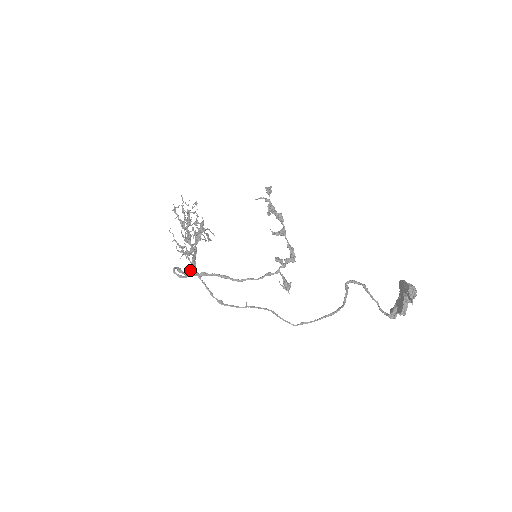
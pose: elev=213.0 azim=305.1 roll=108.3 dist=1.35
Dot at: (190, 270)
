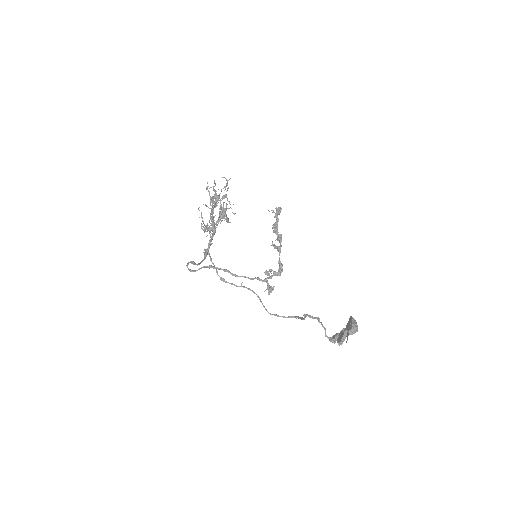
Dot at: (204, 254)
